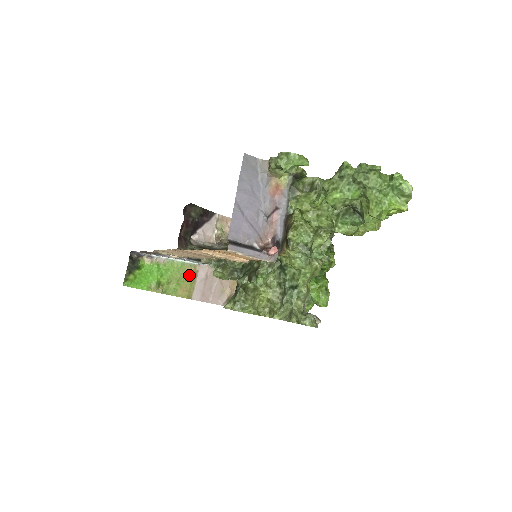
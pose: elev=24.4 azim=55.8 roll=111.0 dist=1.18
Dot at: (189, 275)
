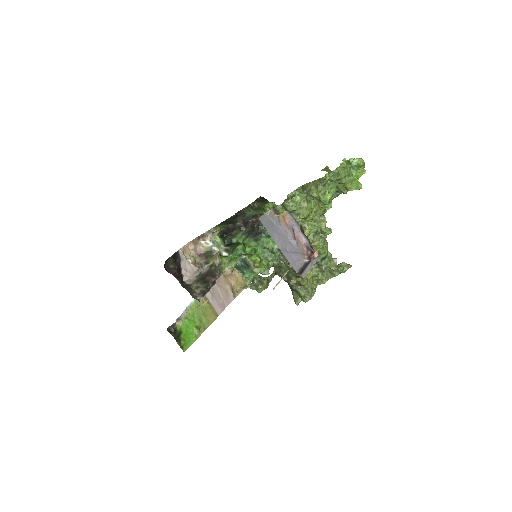
Dot at: (205, 304)
